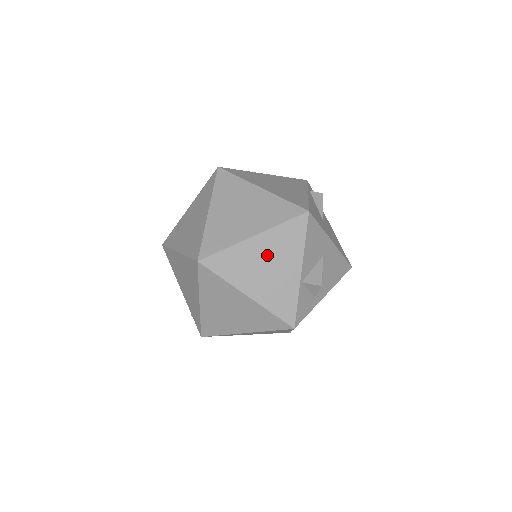
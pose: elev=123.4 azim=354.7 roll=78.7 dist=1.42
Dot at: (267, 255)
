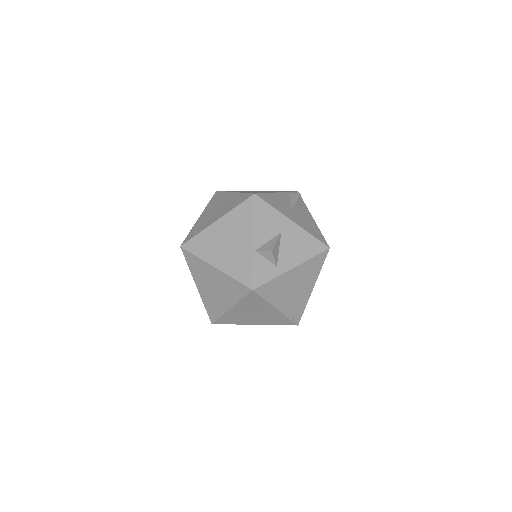
Dot at: (227, 233)
